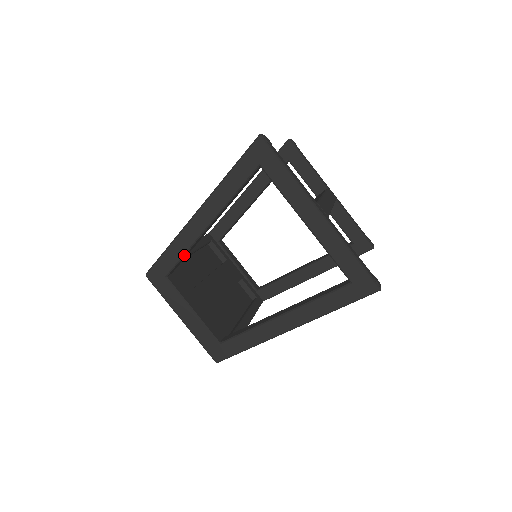
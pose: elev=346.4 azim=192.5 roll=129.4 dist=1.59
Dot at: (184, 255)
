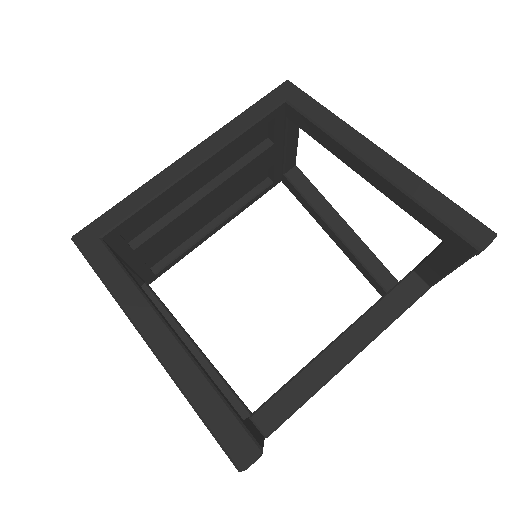
Dot at: occluded
